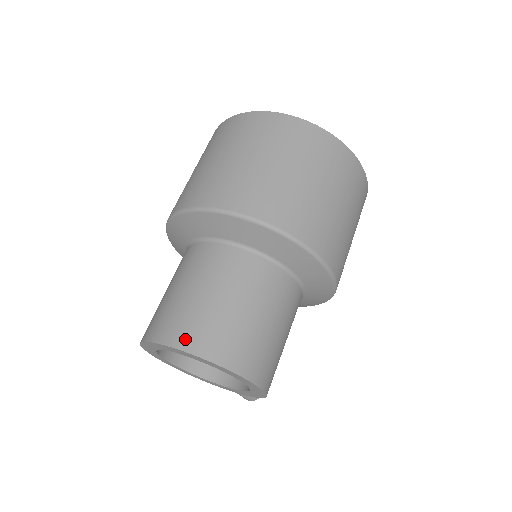
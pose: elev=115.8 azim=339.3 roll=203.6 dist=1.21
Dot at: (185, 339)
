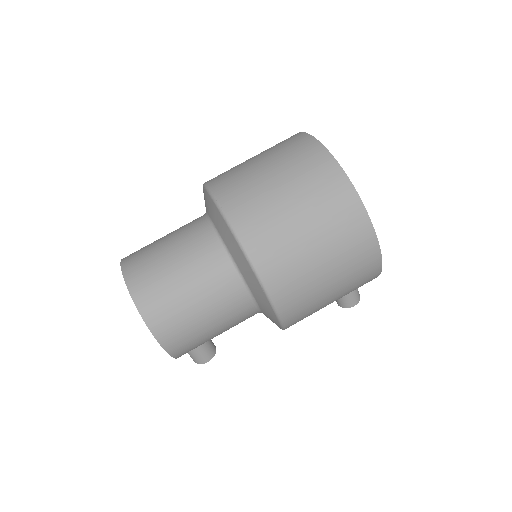
Dot at: (132, 273)
